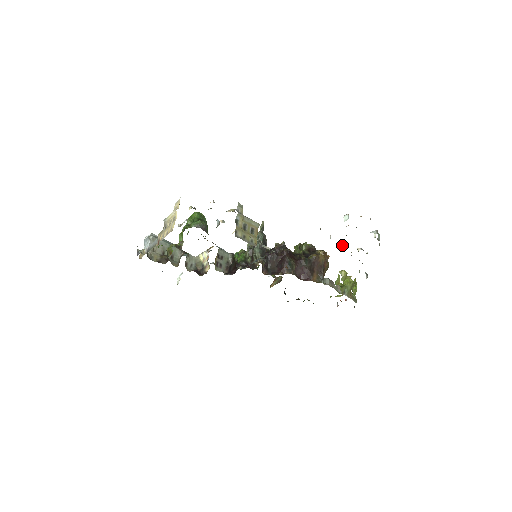
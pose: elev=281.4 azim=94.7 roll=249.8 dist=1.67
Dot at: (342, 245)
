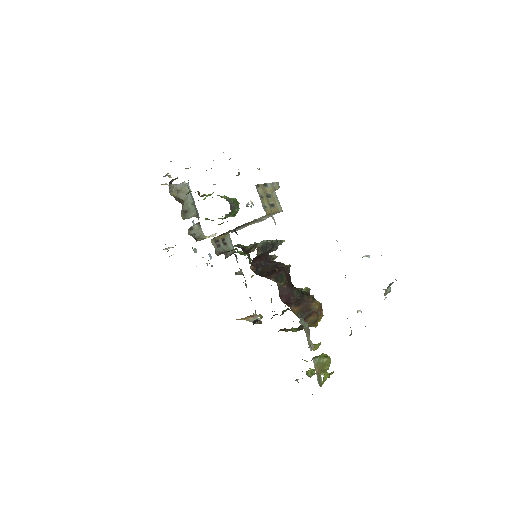
Dot at: occluded
